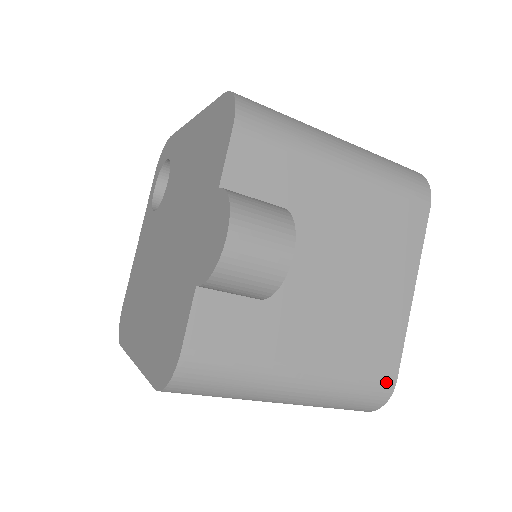
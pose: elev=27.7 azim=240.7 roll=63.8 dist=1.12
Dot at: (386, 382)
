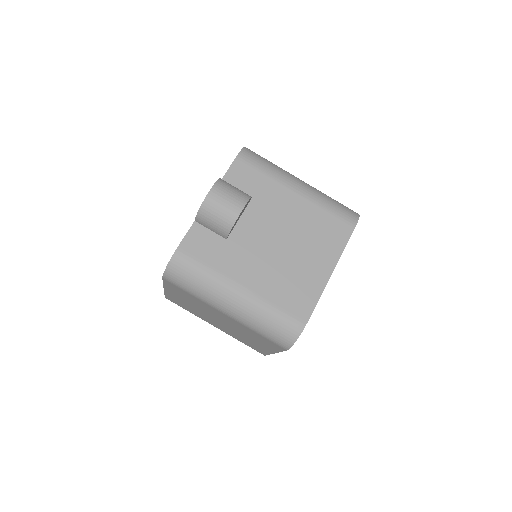
Dot at: (298, 320)
